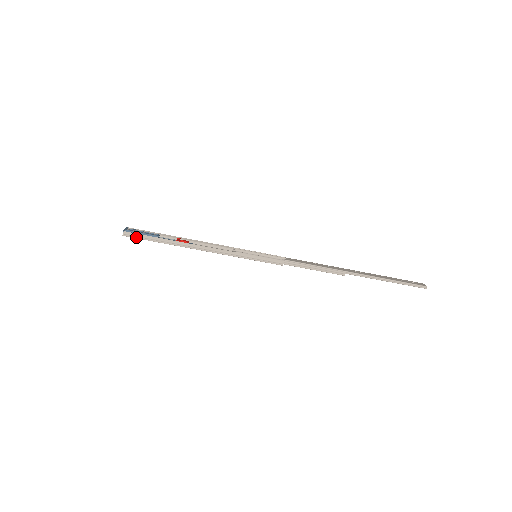
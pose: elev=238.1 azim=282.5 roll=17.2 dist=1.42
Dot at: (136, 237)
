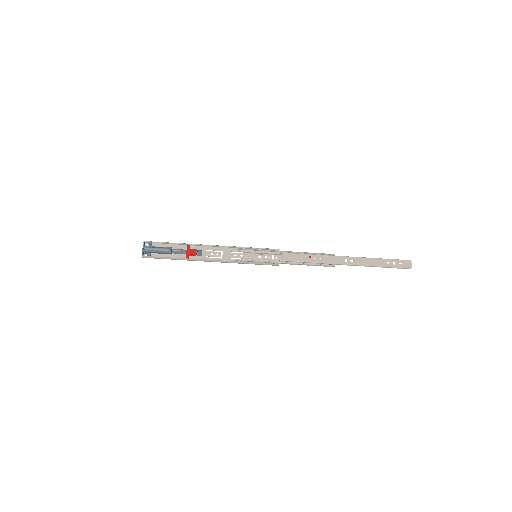
Dot at: occluded
